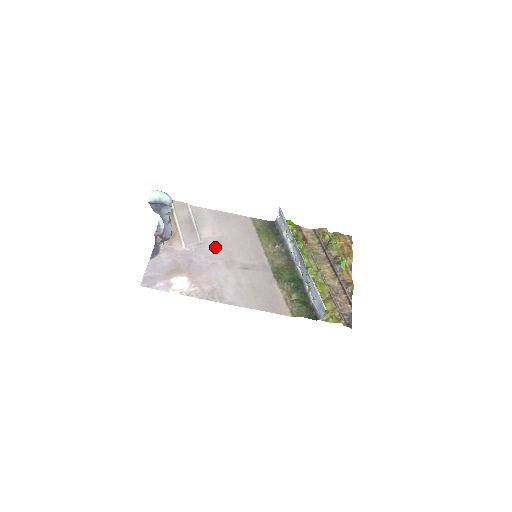
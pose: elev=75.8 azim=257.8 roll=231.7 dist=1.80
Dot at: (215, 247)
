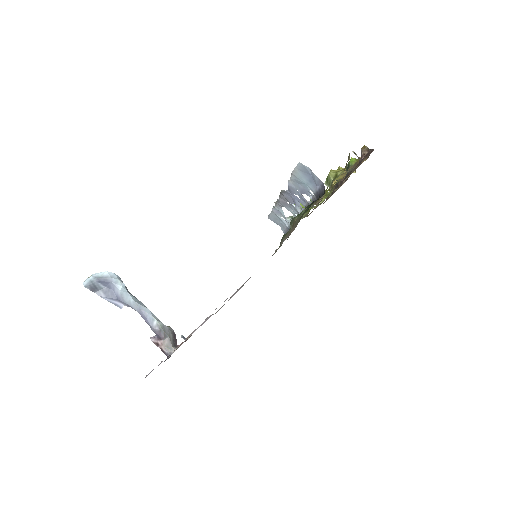
Dot at: occluded
